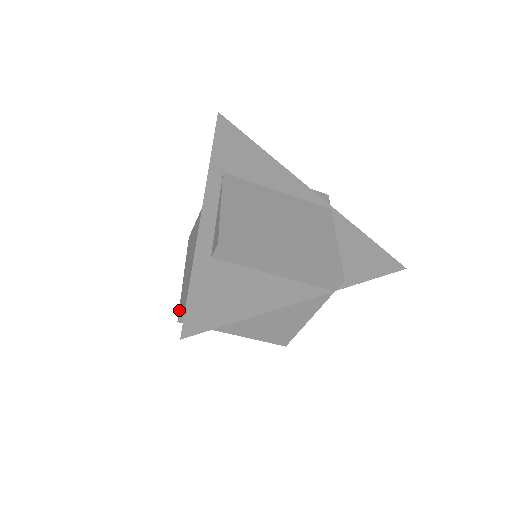
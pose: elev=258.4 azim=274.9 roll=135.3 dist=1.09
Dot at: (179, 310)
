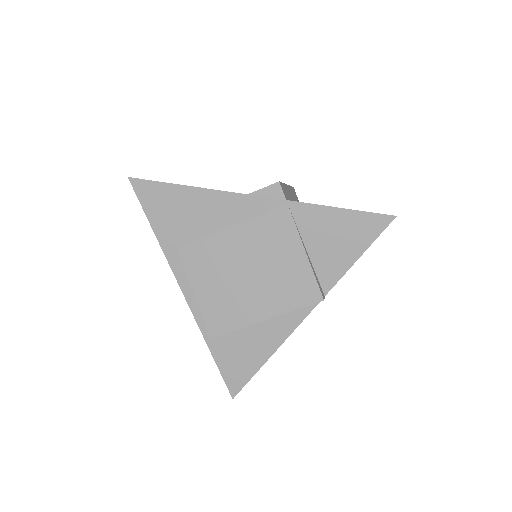
Dot at: occluded
